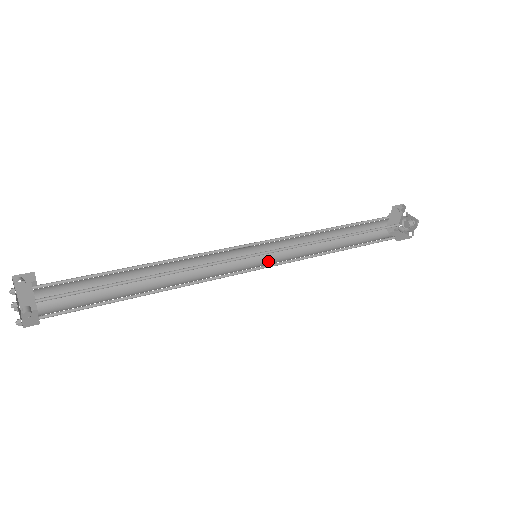
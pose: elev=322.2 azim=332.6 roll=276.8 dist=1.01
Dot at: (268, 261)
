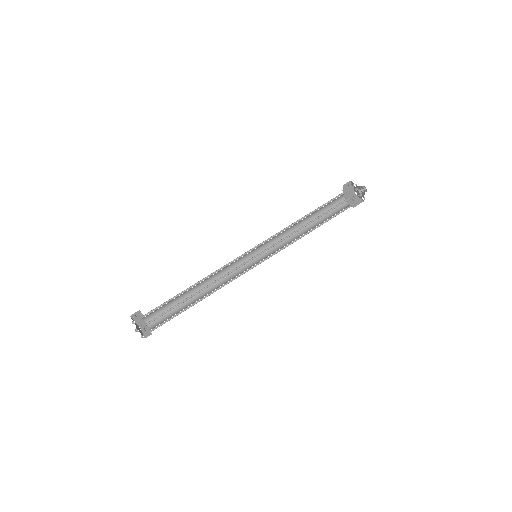
Dot at: (266, 255)
